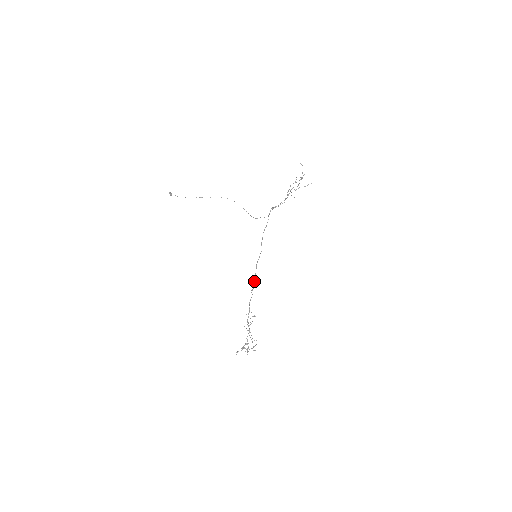
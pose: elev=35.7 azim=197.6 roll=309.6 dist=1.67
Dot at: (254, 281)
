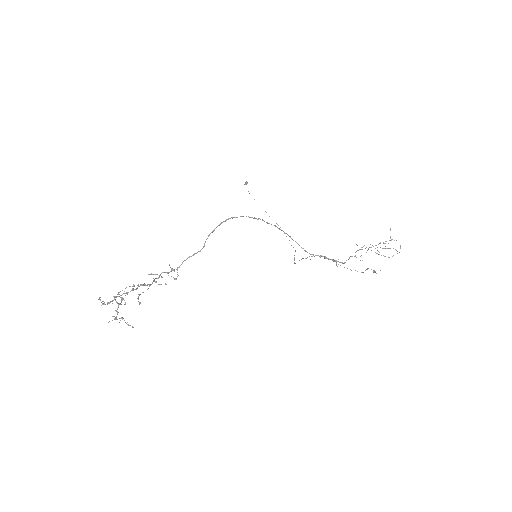
Dot at: occluded
